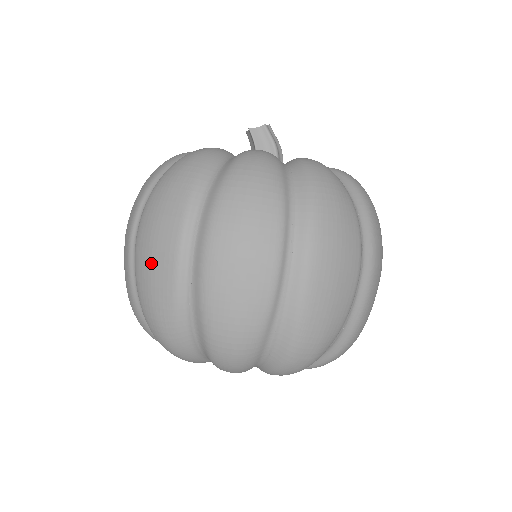
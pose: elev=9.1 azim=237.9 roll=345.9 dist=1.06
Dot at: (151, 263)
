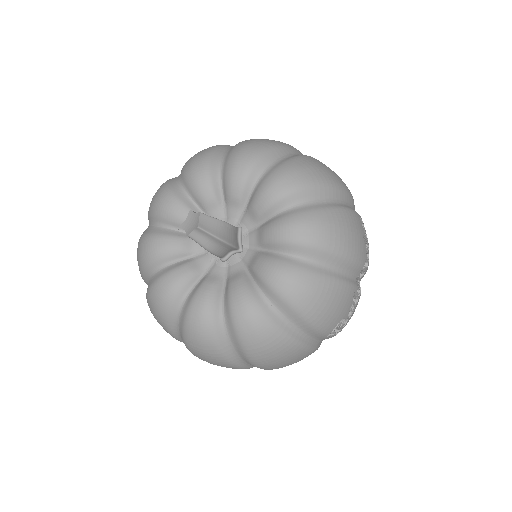
Dot at: occluded
